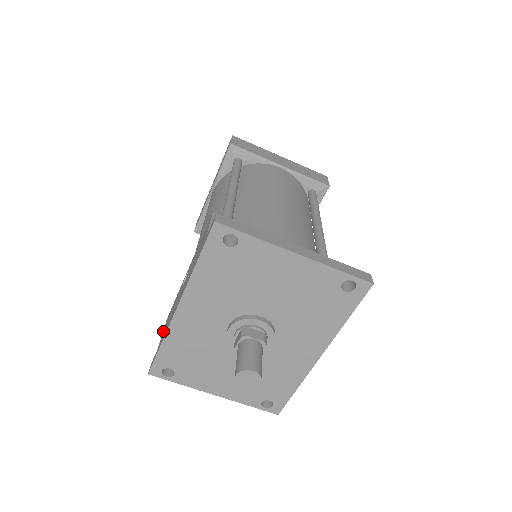
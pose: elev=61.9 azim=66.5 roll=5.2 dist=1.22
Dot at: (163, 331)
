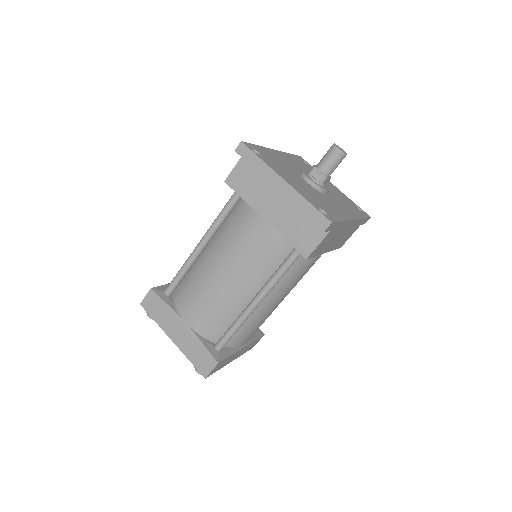
Dot at: (237, 166)
